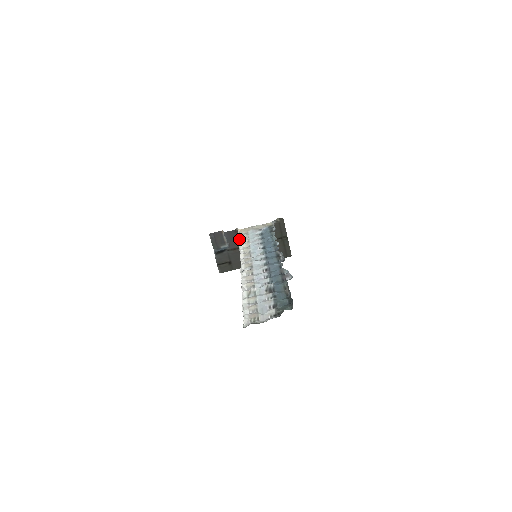
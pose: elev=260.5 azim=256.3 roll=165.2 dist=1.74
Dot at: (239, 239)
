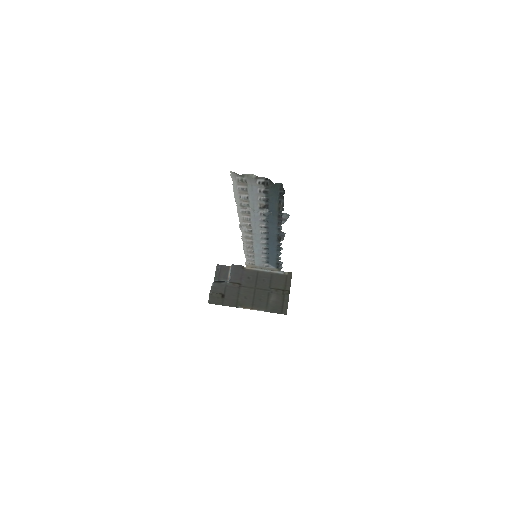
Dot at: (243, 276)
